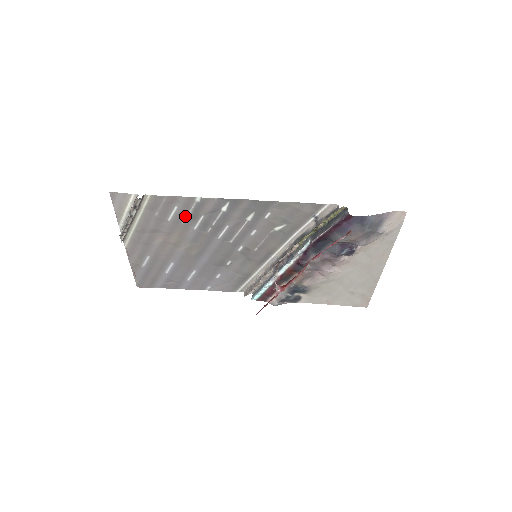
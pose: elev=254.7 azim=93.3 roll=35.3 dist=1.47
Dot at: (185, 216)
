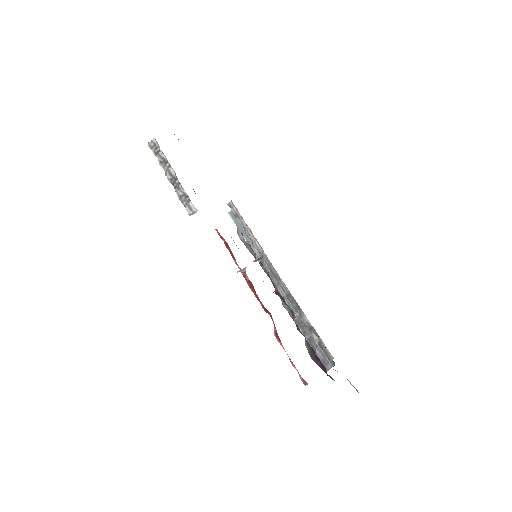
Dot at: occluded
